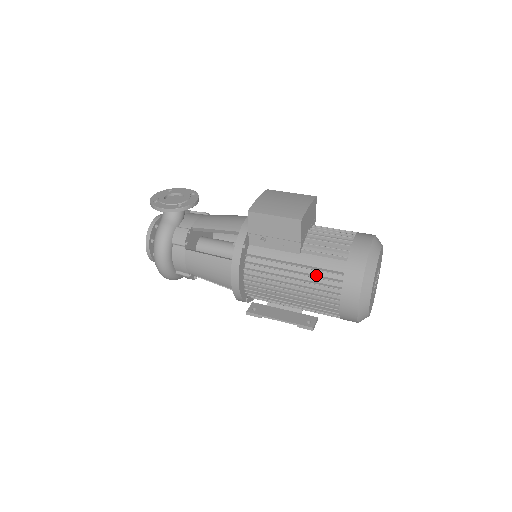
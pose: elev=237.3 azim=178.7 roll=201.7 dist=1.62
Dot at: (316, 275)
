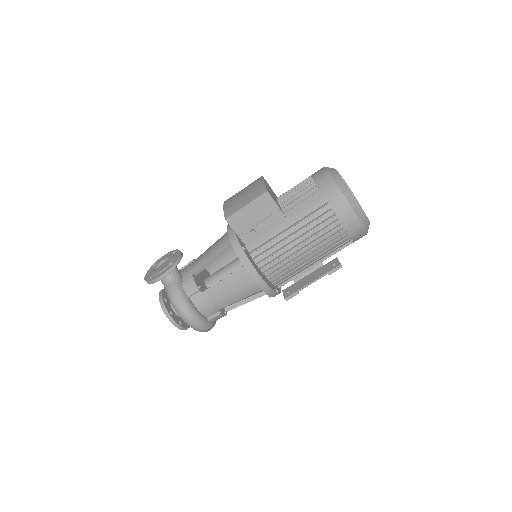
Dot at: (310, 221)
